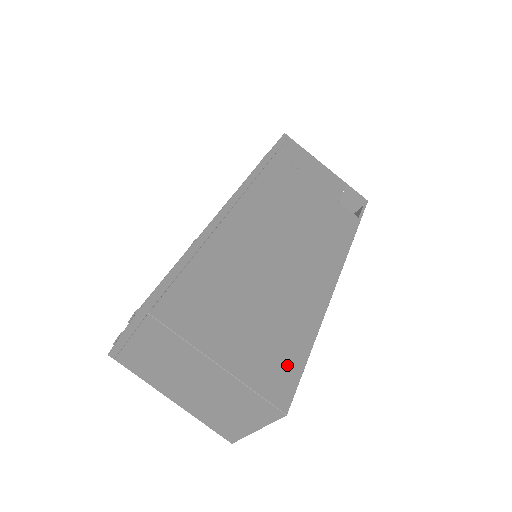
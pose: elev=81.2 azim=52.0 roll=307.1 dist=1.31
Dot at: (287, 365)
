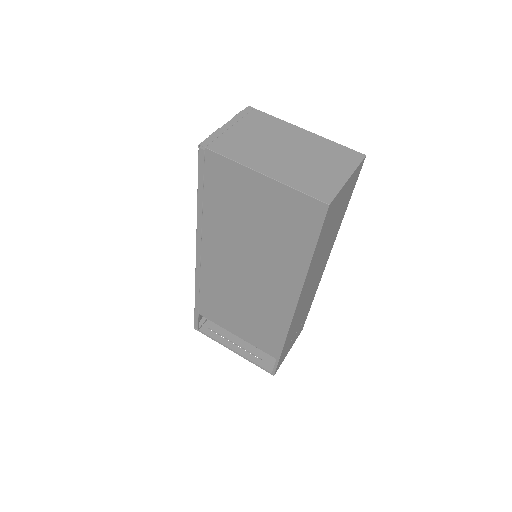
Dot at: occluded
